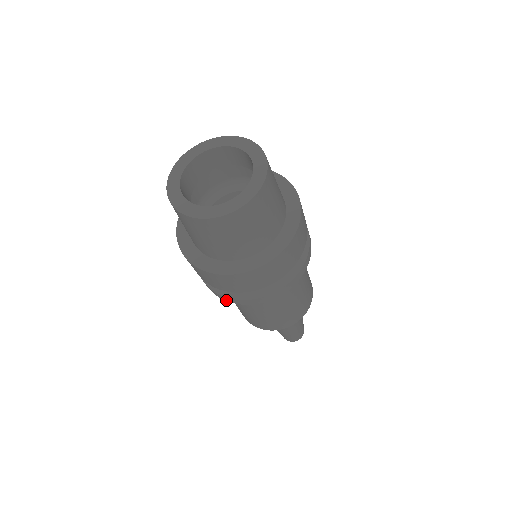
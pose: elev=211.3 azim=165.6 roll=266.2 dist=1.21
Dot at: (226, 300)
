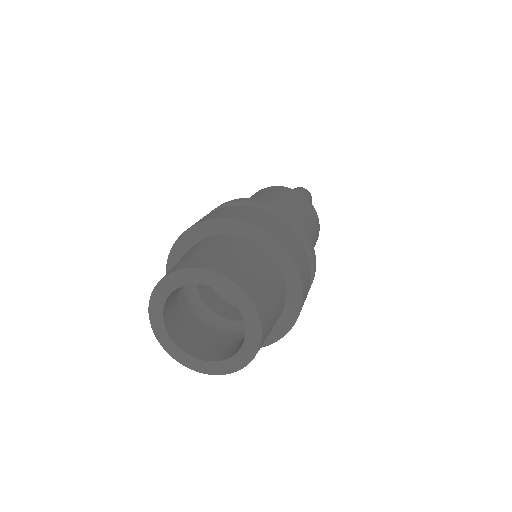
Dot at: occluded
